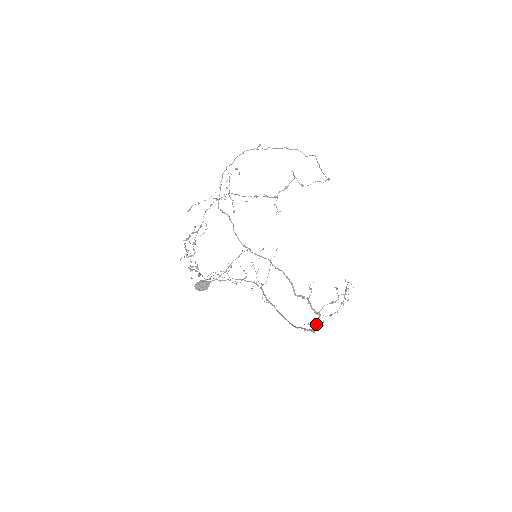
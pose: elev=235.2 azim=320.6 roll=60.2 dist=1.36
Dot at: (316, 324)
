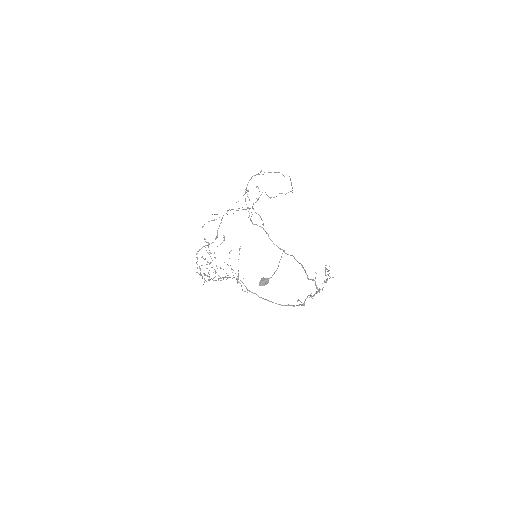
Dot at: occluded
